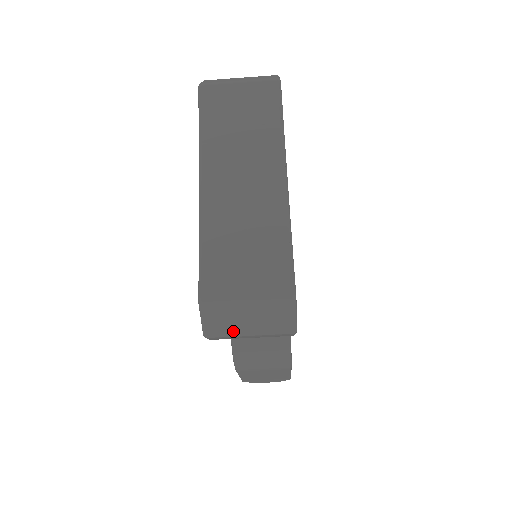
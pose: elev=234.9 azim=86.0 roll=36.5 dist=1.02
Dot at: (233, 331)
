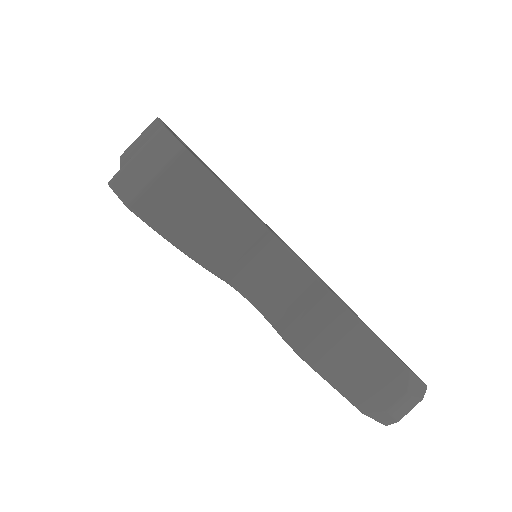
Dot at: (142, 184)
